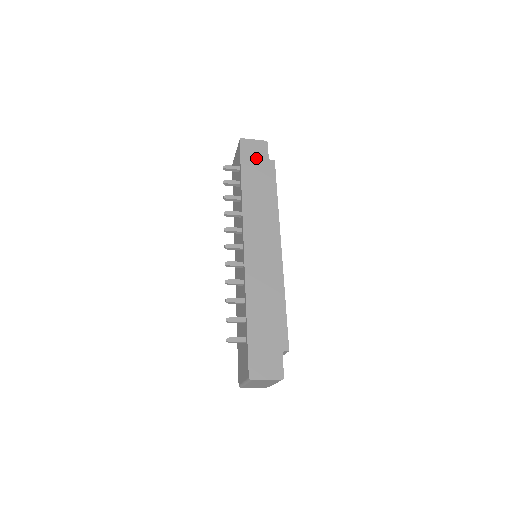
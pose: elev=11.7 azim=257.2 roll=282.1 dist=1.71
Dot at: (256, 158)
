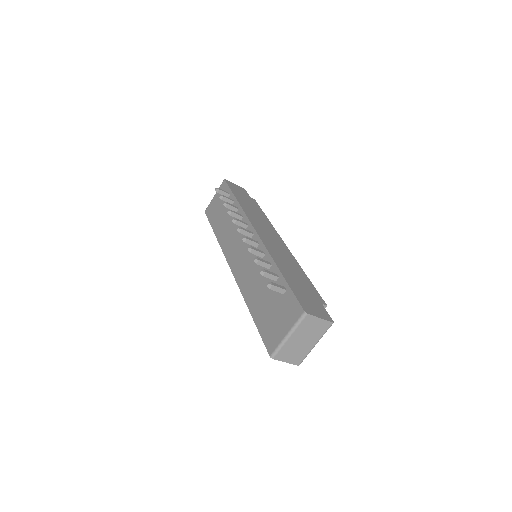
Dot at: (241, 193)
